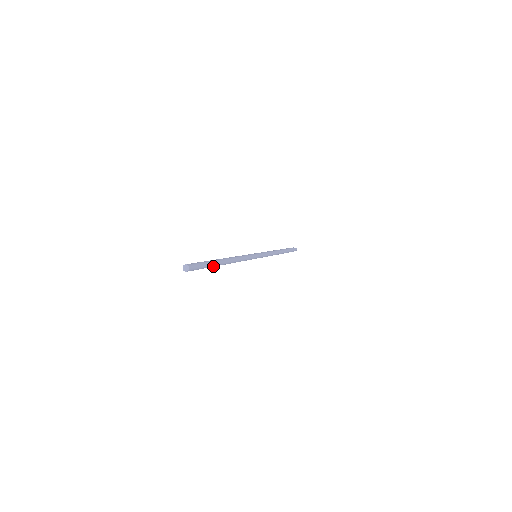
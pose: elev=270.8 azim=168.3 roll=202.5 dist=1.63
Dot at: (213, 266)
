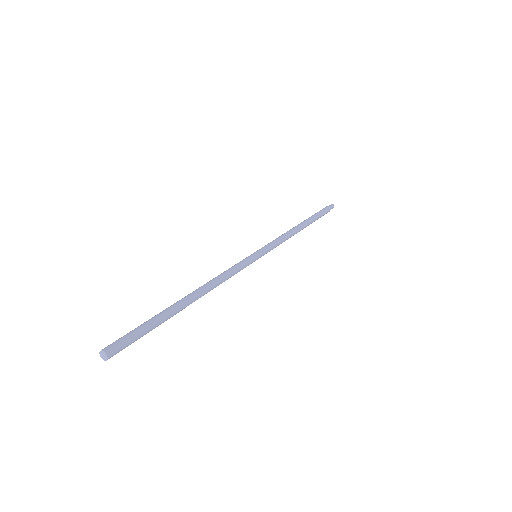
Dot at: (165, 320)
